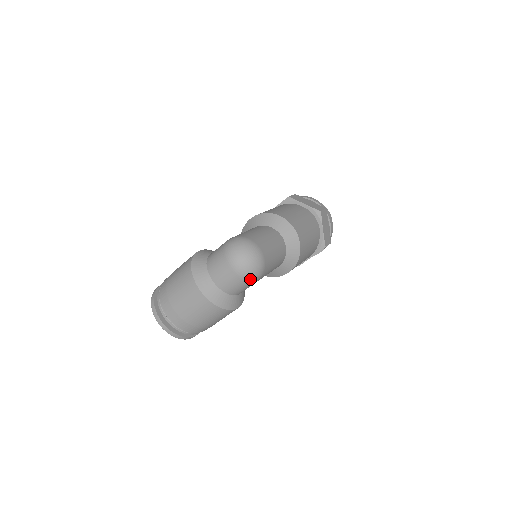
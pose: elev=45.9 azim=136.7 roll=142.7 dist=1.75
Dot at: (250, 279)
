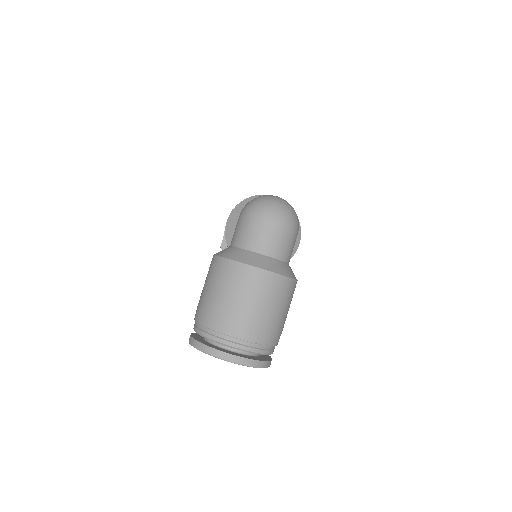
Dot at: (295, 226)
